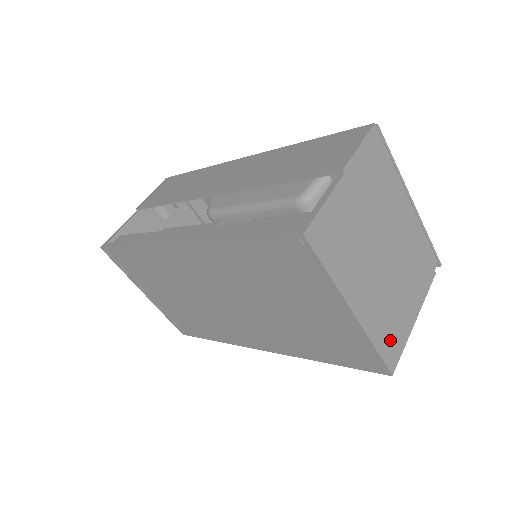
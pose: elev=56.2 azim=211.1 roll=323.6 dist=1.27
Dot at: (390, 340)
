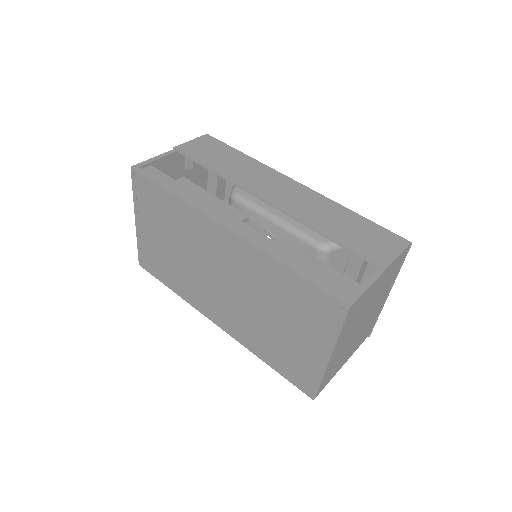
Dot at: (328, 378)
